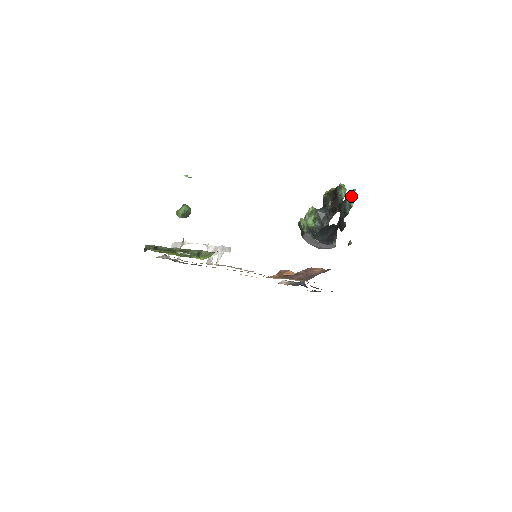
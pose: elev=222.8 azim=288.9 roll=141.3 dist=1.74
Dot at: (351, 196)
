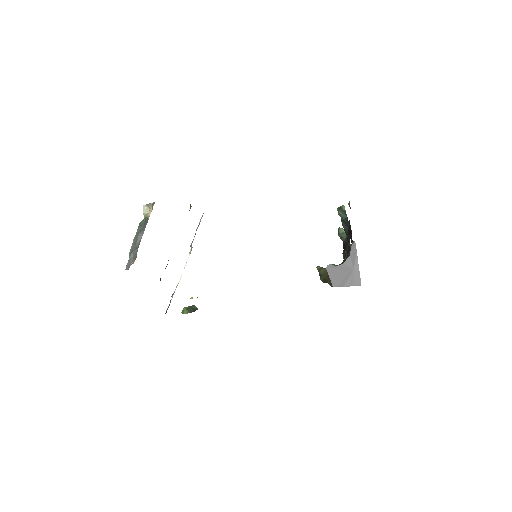
Dot at: (339, 207)
